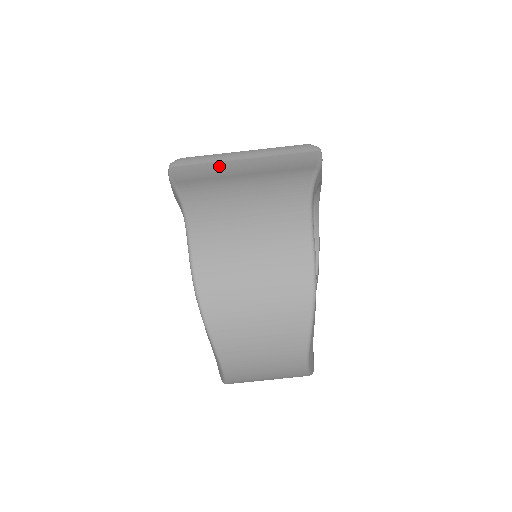
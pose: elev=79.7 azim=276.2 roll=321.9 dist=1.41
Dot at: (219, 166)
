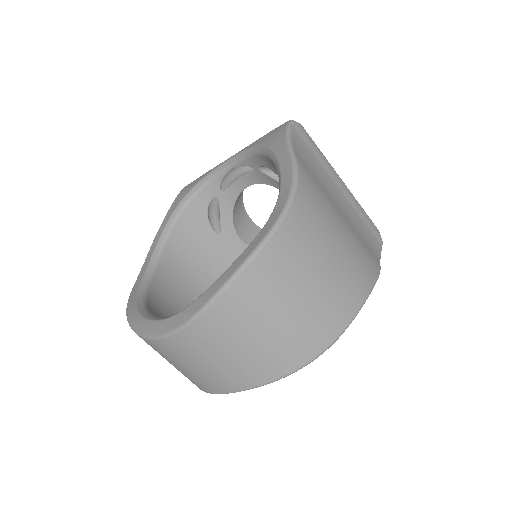
Dot at: (324, 174)
